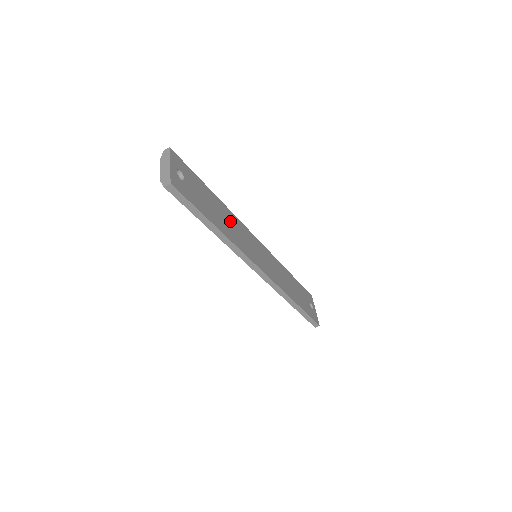
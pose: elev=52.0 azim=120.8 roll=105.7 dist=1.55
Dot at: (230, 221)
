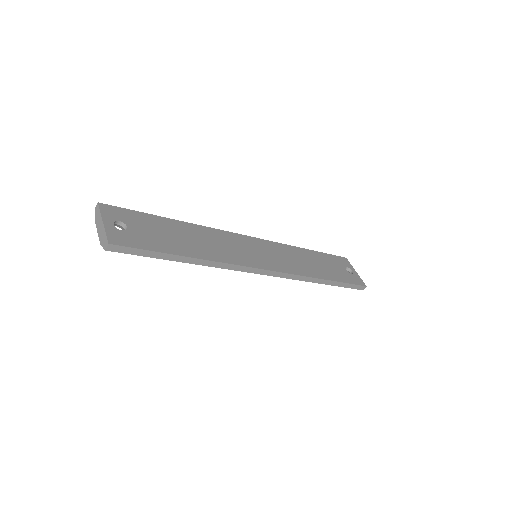
Dot at: (206, 238)
